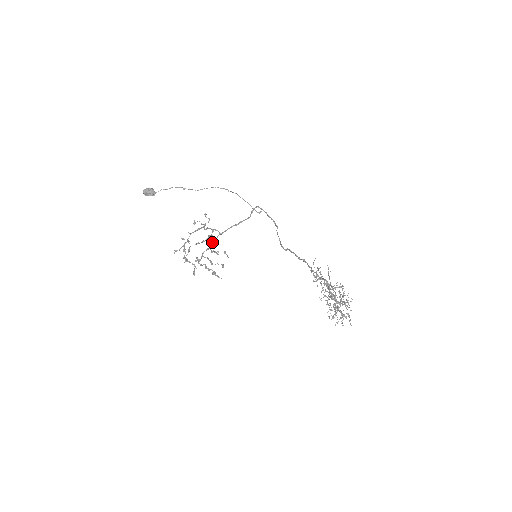
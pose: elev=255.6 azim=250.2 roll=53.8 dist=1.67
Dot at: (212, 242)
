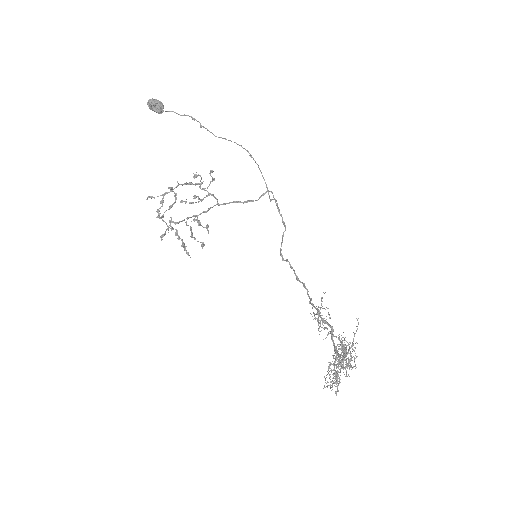
Dot at: occluded
